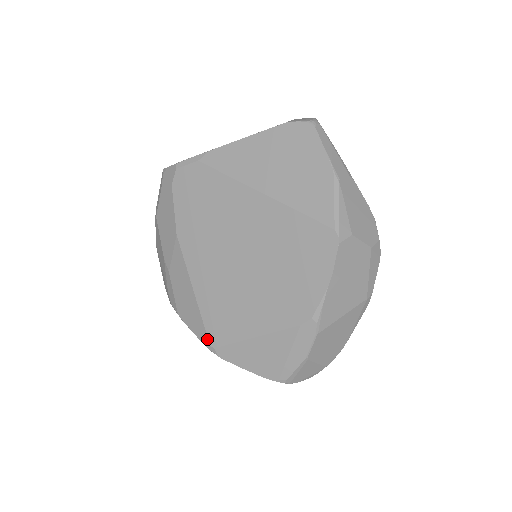
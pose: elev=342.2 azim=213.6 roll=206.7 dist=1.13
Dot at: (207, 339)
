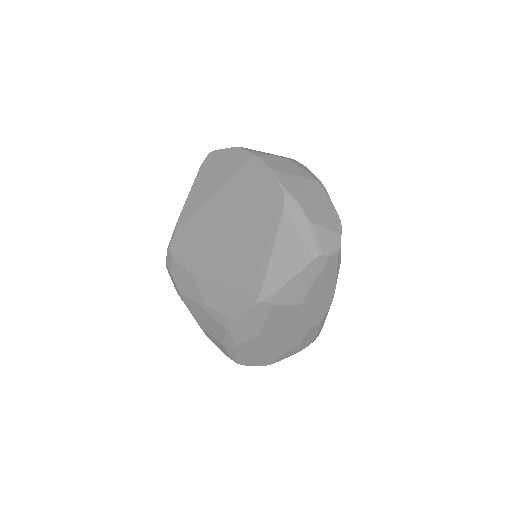
Dot at: (253, 296)
